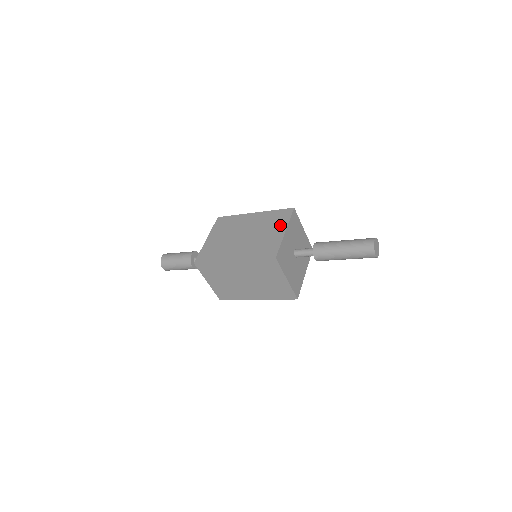
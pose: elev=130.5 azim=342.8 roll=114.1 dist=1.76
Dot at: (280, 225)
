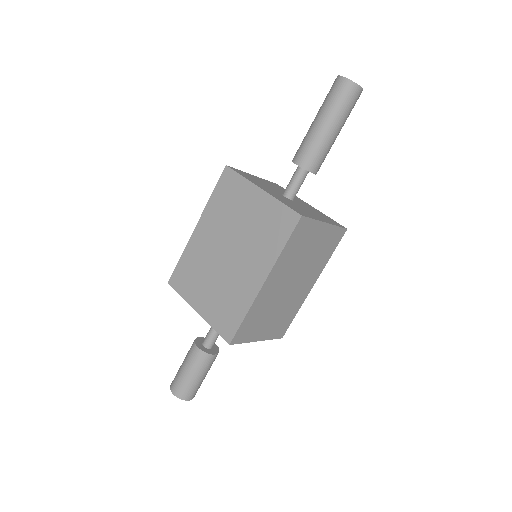
Dot at: (244, 193)
